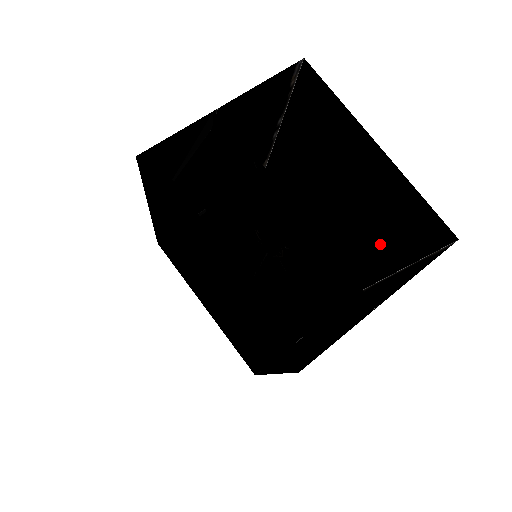
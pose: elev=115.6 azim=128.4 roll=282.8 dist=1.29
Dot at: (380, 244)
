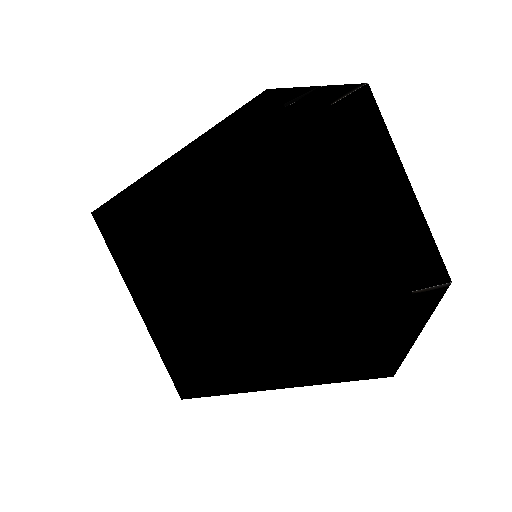
Dot at: occluded
